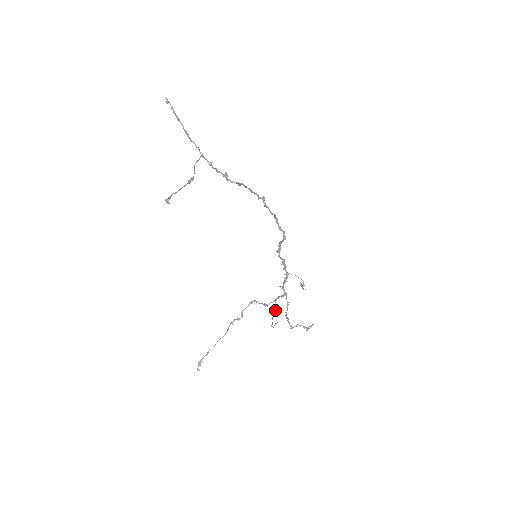
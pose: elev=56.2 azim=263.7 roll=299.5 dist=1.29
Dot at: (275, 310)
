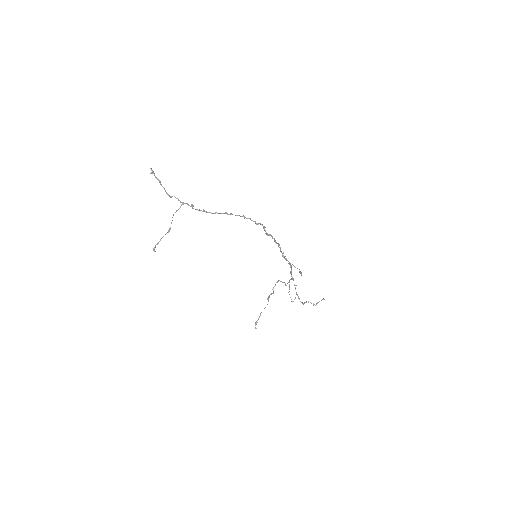
Dot at: occluded
